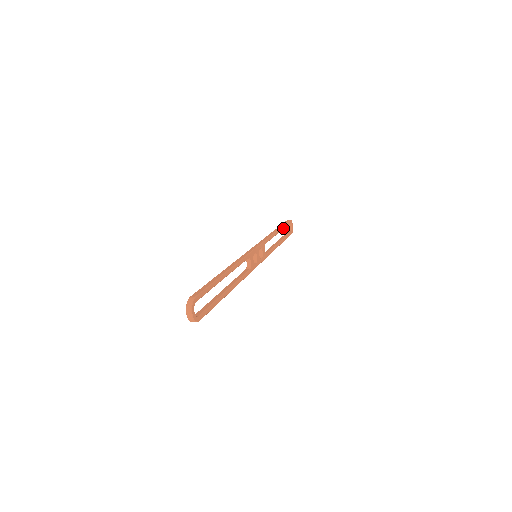
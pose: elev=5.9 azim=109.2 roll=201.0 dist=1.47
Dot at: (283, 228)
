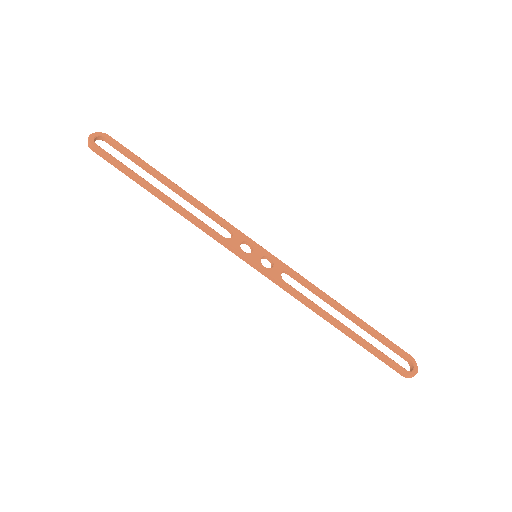
Dot at: (370, 329)
